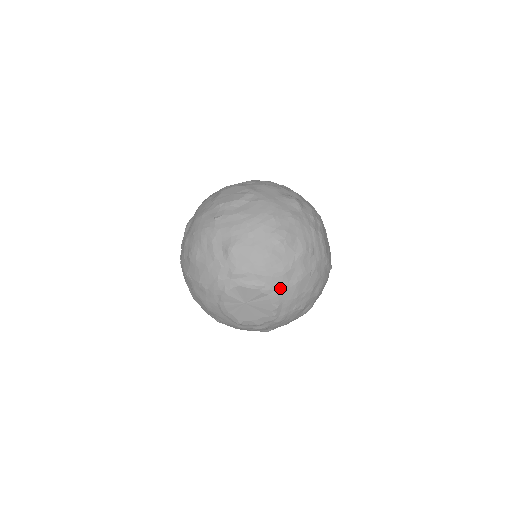
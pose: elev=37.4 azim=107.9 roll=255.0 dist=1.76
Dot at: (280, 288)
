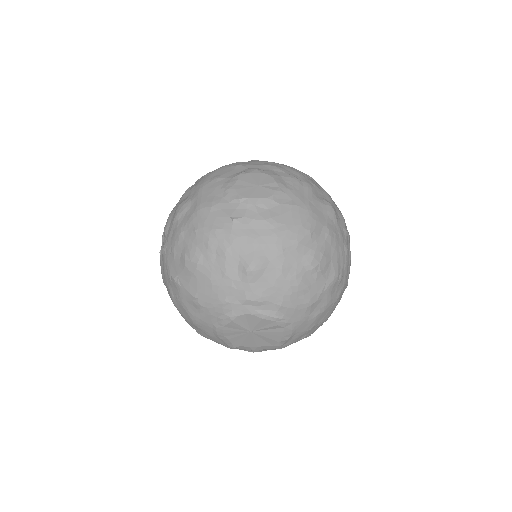
Dot at: (299, 321)
